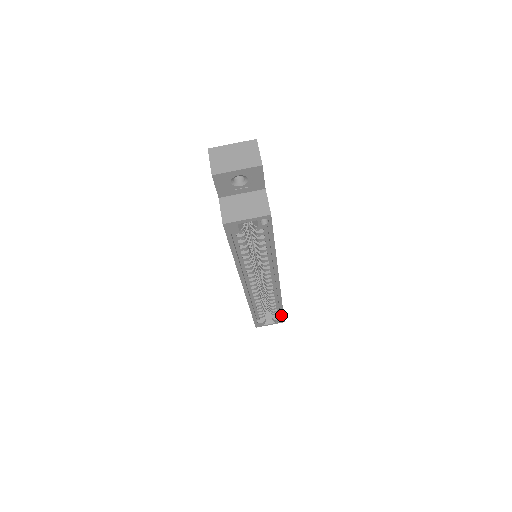
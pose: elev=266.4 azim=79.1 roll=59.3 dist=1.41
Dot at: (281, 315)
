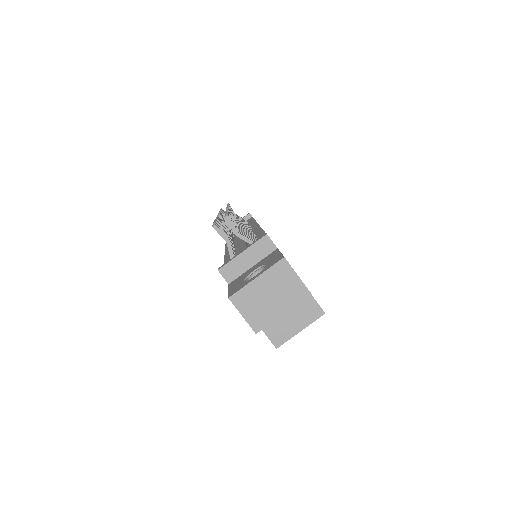
Dot at: occluded
